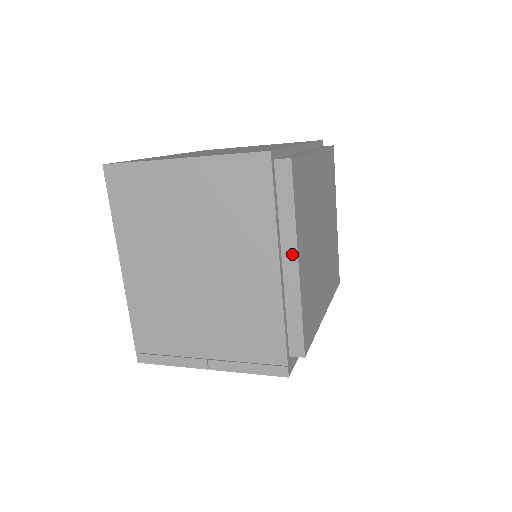
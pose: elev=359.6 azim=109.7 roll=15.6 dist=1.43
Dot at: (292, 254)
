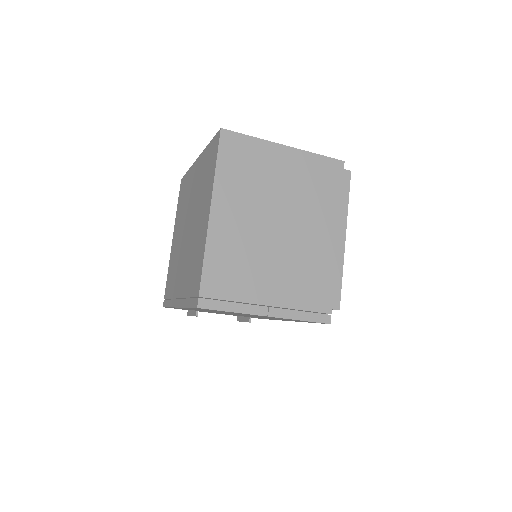
Dot at: (343, 231)
